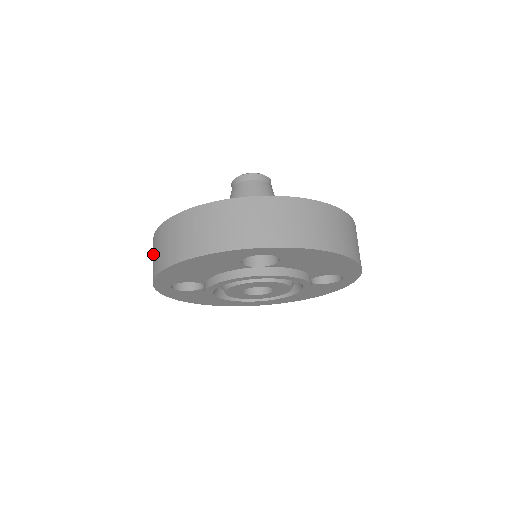
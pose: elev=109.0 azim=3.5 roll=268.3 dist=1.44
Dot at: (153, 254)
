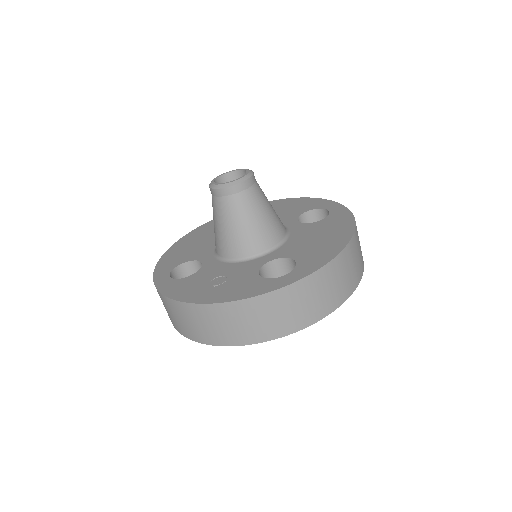
Dot at: (168, 310)
